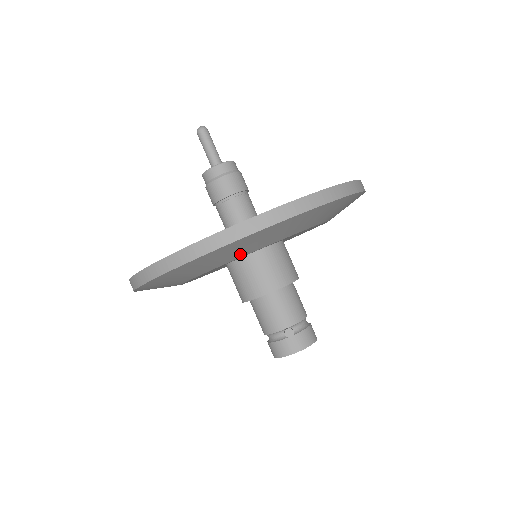
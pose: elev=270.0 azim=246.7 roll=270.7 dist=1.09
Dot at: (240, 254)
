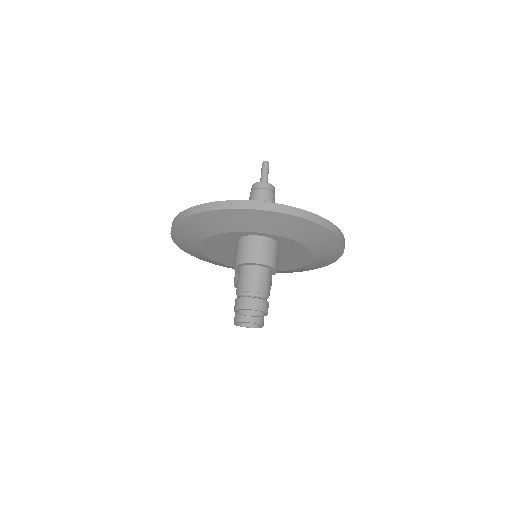
Dot at: (251, 228)
